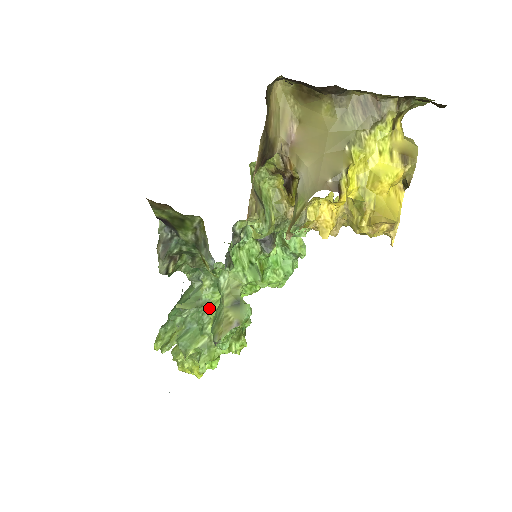
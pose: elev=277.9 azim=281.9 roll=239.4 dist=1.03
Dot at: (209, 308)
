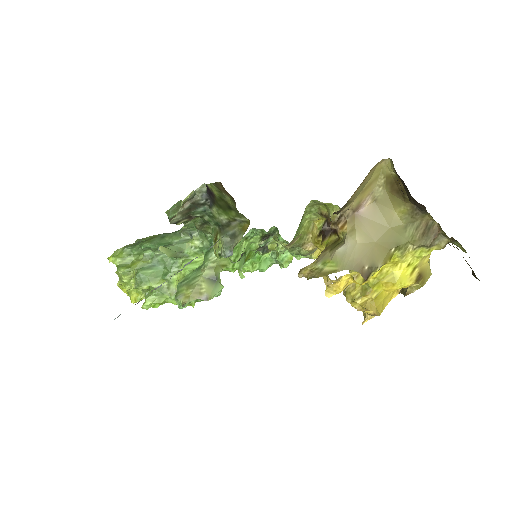
Dot at: occluded
